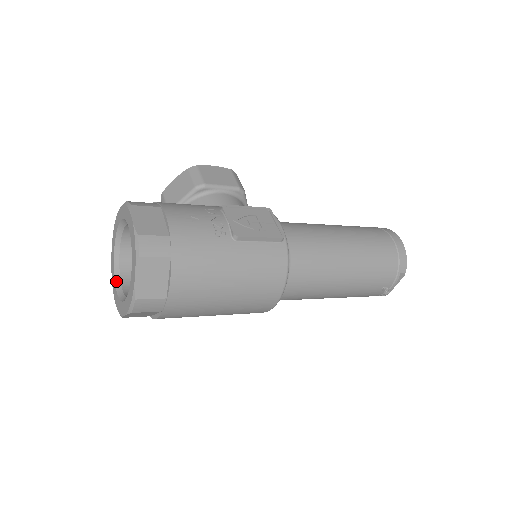
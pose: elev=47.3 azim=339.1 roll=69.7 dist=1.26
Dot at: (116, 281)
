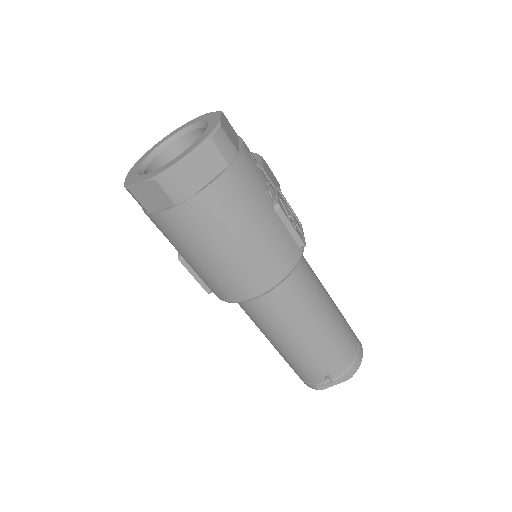
Dot at: (141, 165)
